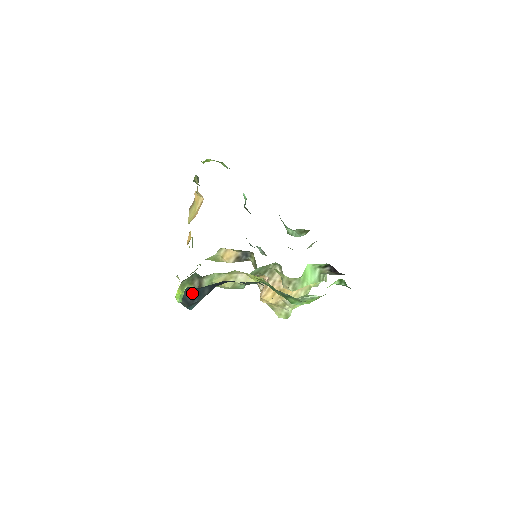
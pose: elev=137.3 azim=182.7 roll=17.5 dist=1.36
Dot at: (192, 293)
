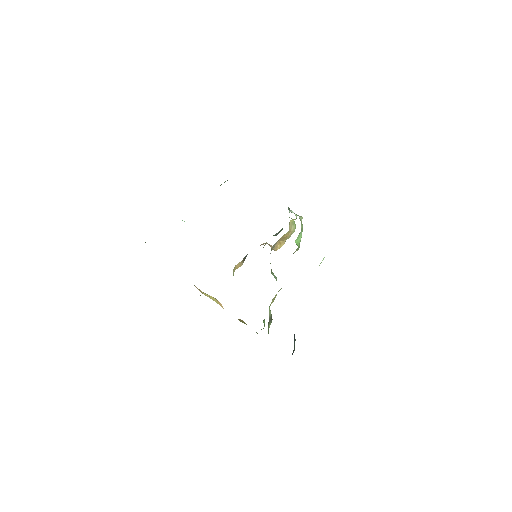
Dot at: (293, 350)
